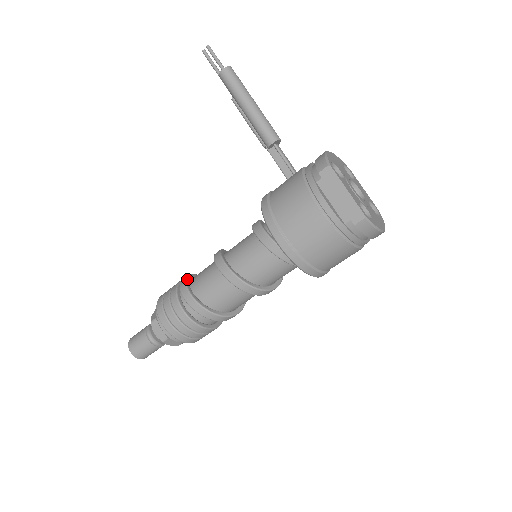
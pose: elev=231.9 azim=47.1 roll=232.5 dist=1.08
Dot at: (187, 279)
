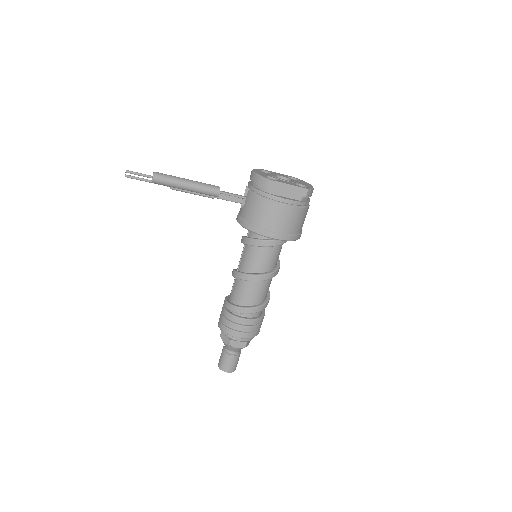
Dot at: (230, 304)
